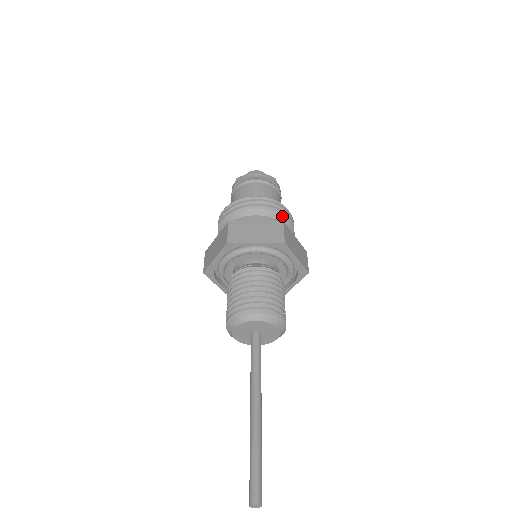
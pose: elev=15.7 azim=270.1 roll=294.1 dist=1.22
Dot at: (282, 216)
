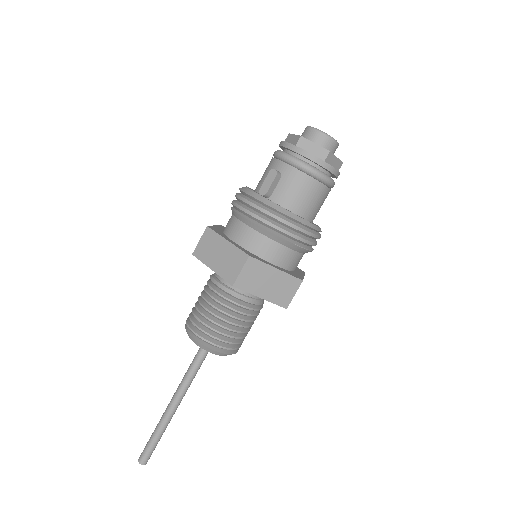
Dot at: (274, 234)
